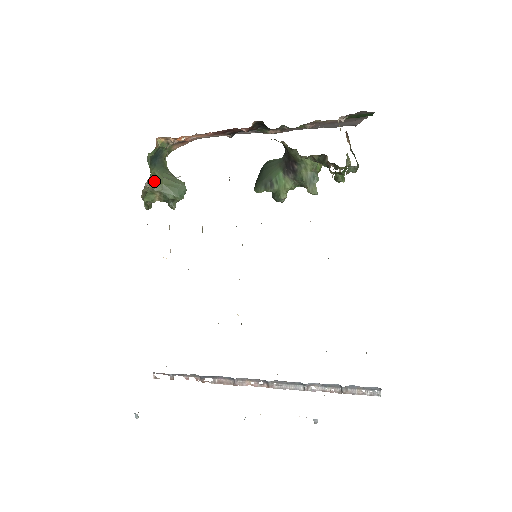
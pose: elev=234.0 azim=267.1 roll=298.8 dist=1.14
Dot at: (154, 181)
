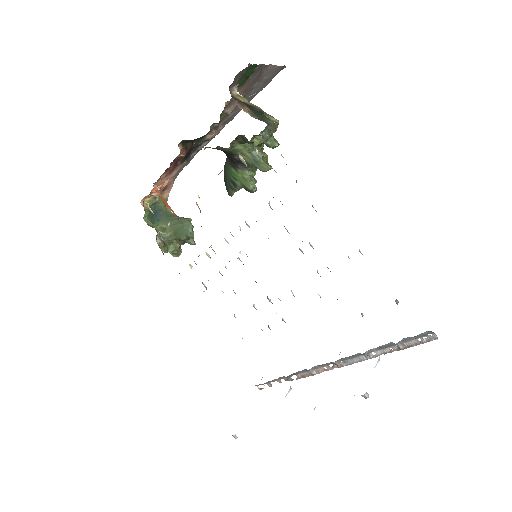
Dot at: (164, 234)
